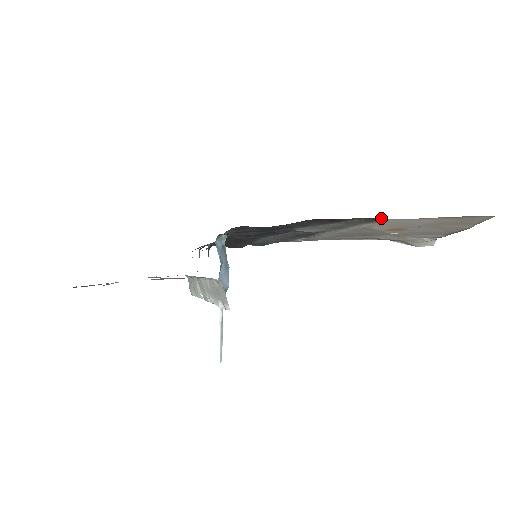
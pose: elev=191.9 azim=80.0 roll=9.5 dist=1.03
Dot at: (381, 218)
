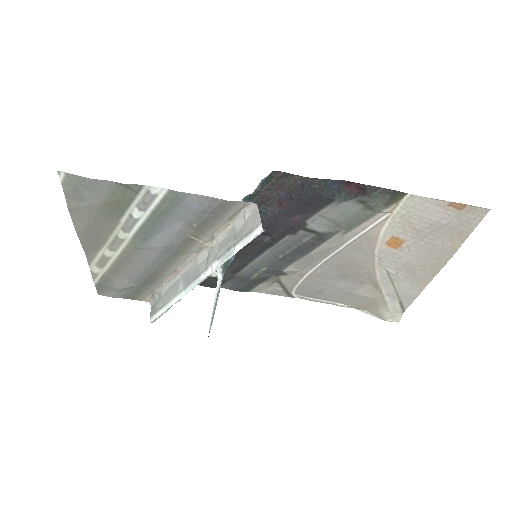
Dot at: (402, 192)
